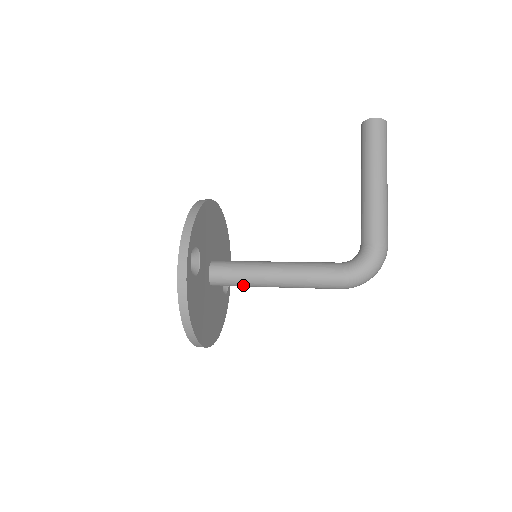
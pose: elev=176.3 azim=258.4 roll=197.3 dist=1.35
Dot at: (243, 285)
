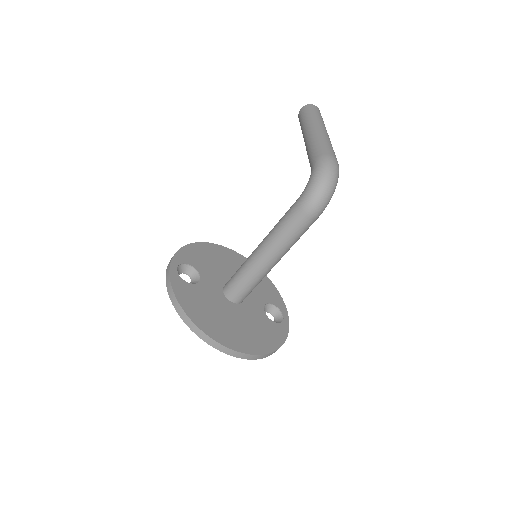
Dot at: (248, 281)
